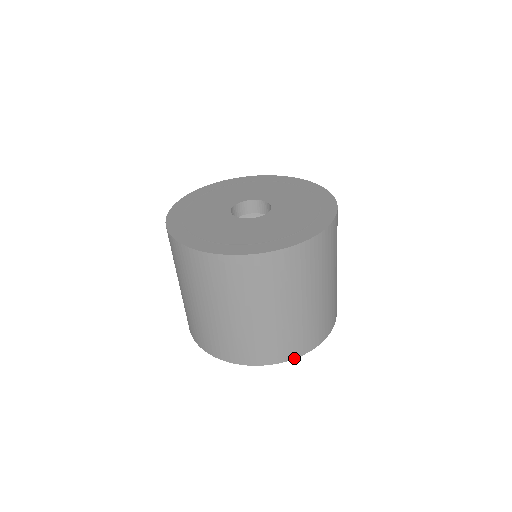
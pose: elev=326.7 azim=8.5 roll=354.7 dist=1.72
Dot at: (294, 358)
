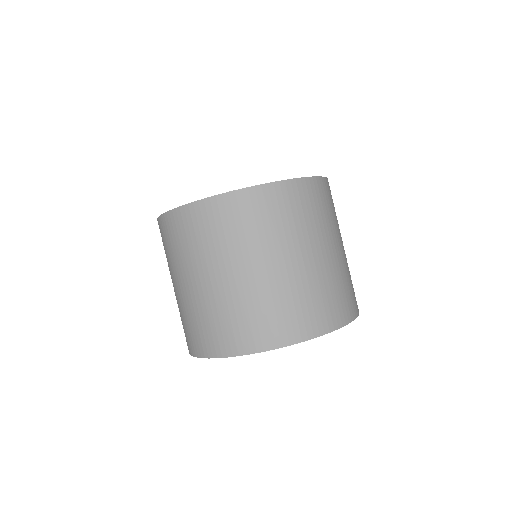
Dot at: (245, 354)
